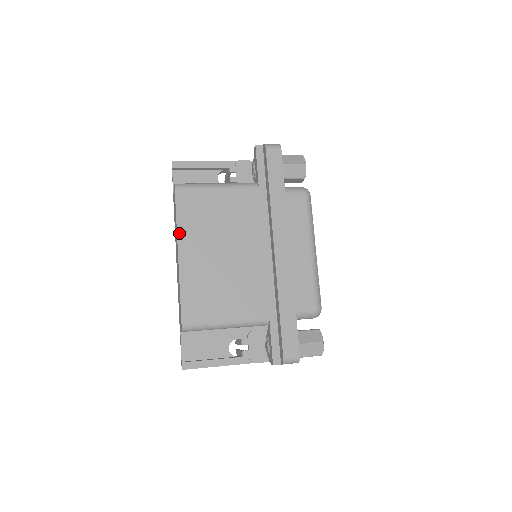
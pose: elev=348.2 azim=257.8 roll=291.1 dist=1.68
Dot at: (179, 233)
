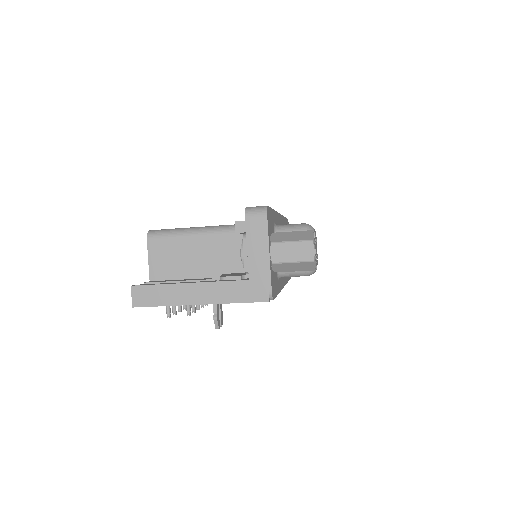
Dot at: occluded
